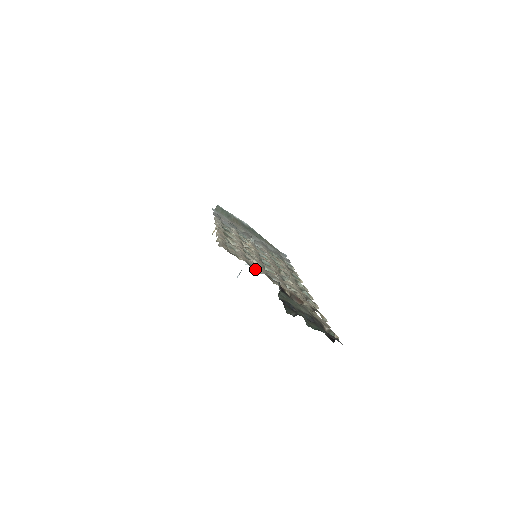
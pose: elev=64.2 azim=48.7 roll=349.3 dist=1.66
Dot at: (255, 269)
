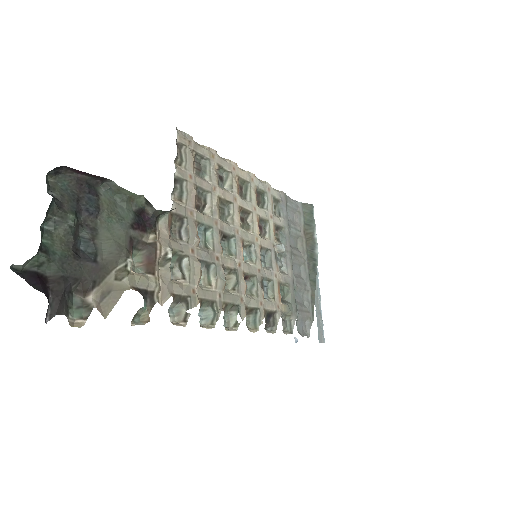
Dot at: (179, 194)
